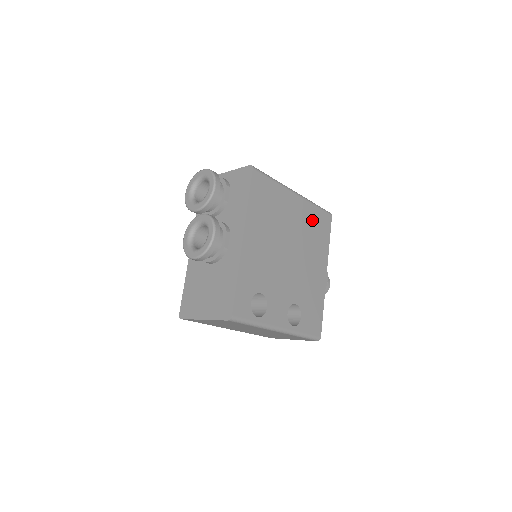
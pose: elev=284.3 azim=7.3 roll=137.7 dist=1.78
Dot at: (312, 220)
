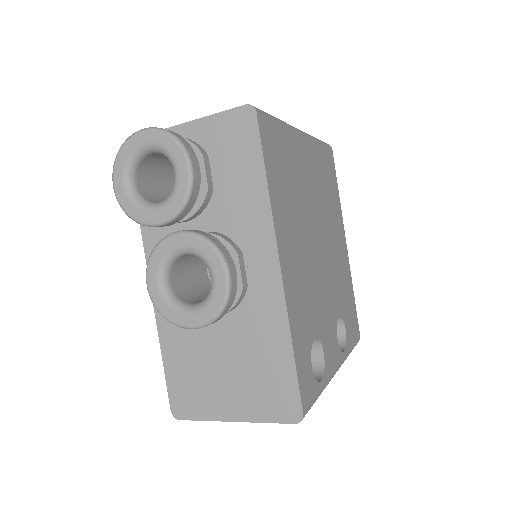
Dot at: (322, 169)
